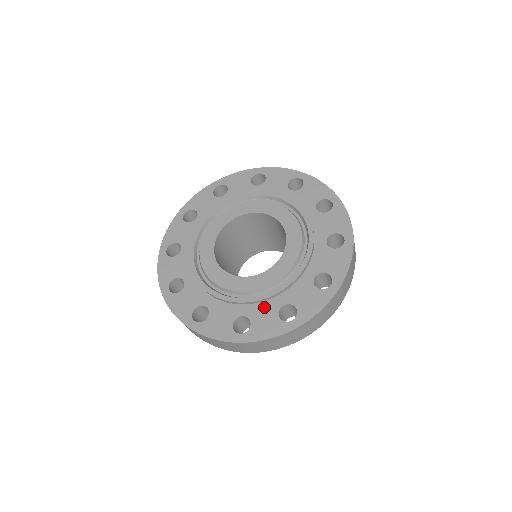
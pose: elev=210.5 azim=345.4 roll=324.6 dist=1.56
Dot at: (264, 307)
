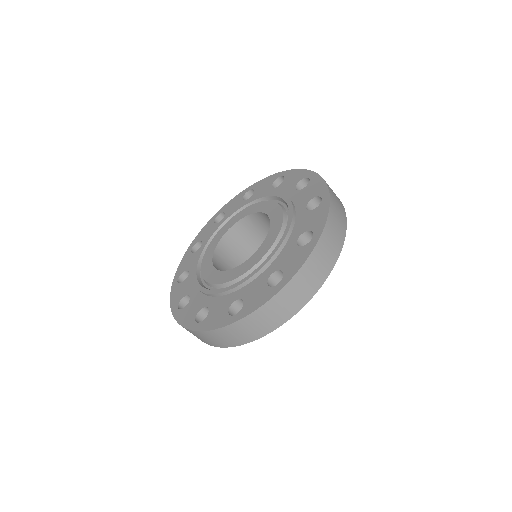
Dot at: (283, 254)
